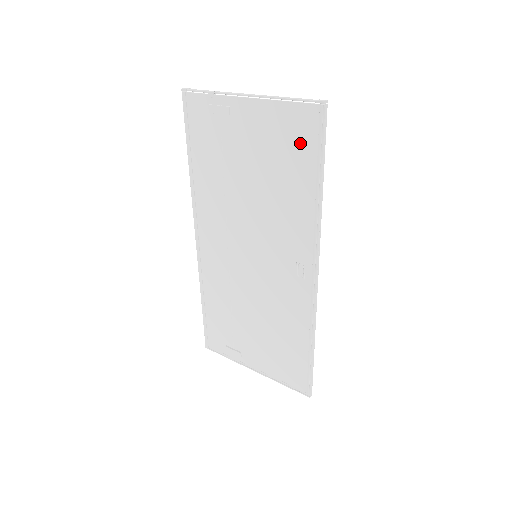
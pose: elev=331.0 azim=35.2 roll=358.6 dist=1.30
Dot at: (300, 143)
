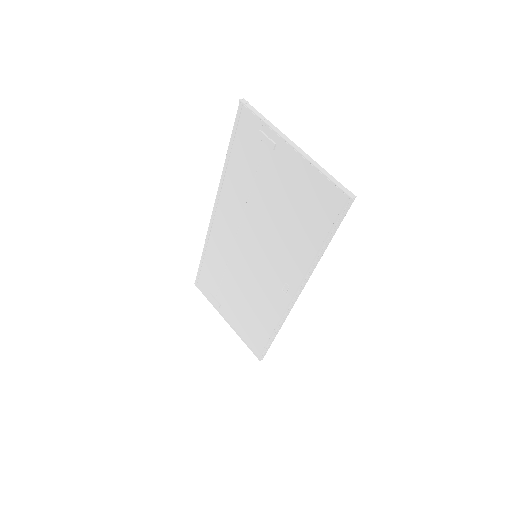
Dot at: (321, 211)
